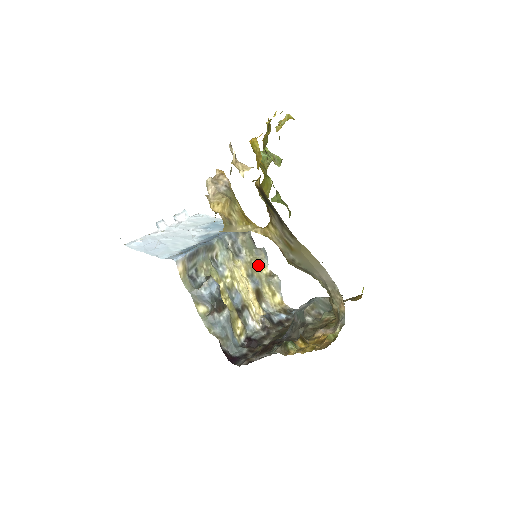
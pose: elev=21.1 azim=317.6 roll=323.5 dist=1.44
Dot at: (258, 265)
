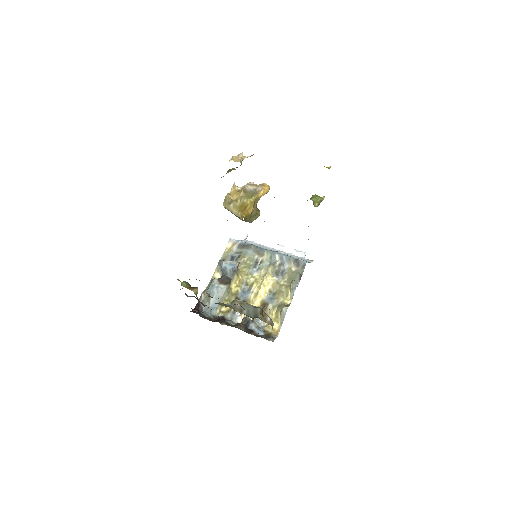
Dot at: (286, 293)
